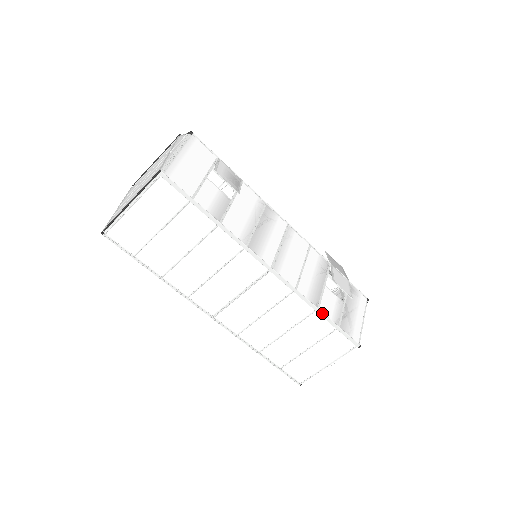
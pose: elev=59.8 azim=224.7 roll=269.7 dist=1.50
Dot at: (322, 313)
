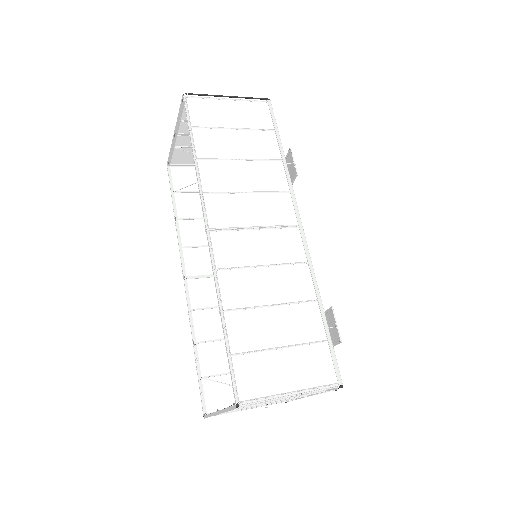
Dot at: (322, 307)
